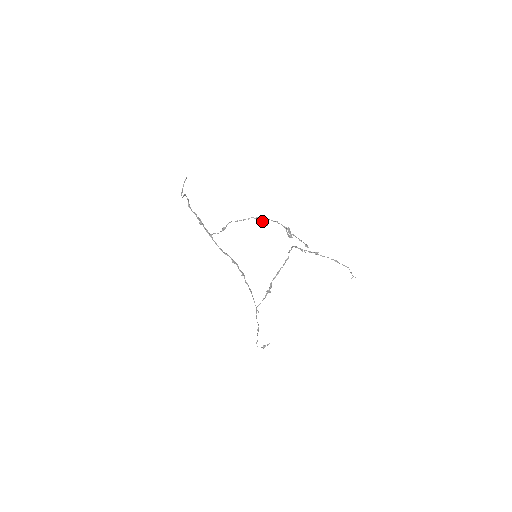
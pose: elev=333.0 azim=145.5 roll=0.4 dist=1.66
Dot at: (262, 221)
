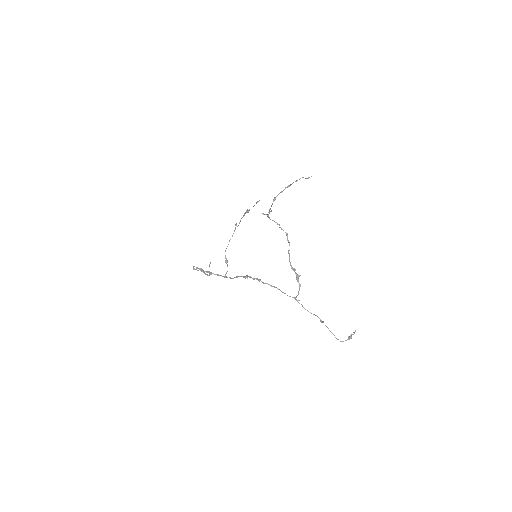
Dot at: occluded
